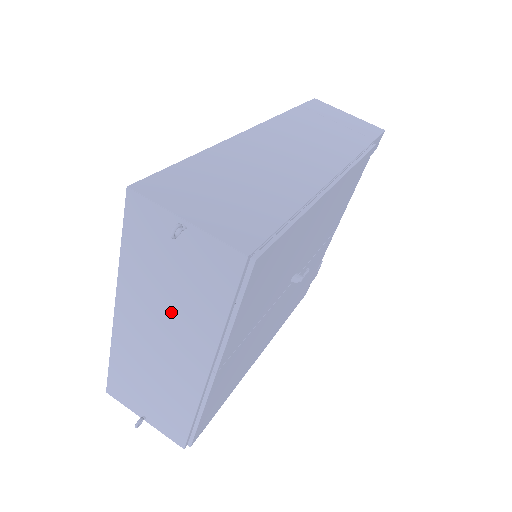
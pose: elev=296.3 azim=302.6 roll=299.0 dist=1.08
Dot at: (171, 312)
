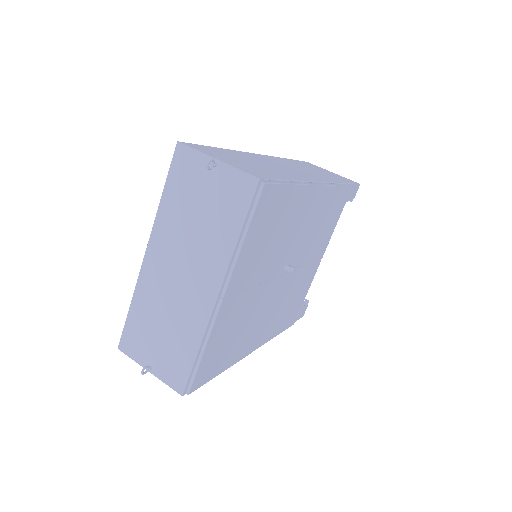
Dot at: (194, 243)
